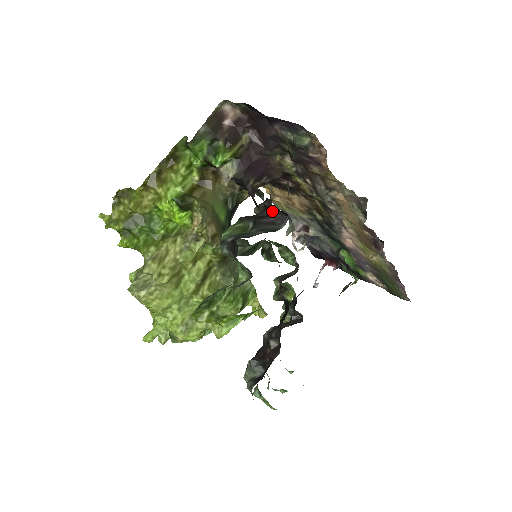
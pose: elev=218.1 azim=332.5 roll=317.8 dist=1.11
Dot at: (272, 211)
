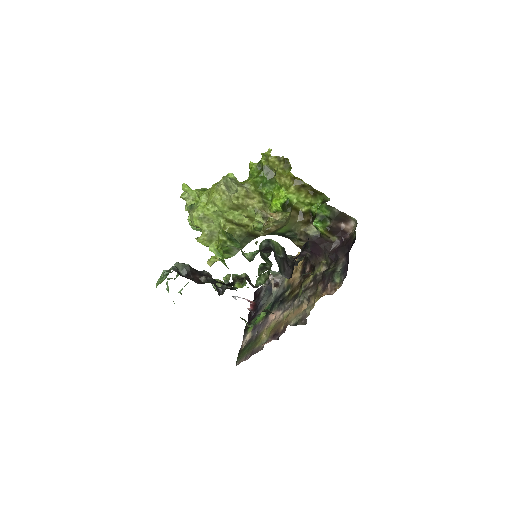
Dot at: (292, 268)
